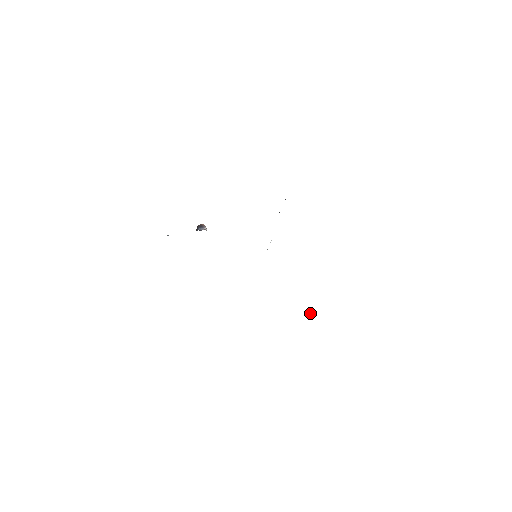
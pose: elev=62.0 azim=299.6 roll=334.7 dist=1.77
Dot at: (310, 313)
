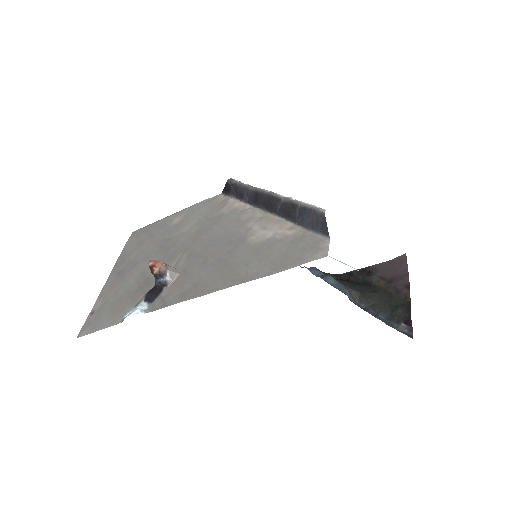
Dot at: (348, 291)
